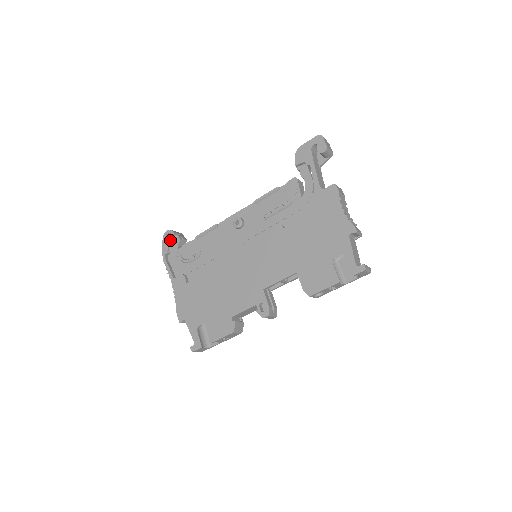
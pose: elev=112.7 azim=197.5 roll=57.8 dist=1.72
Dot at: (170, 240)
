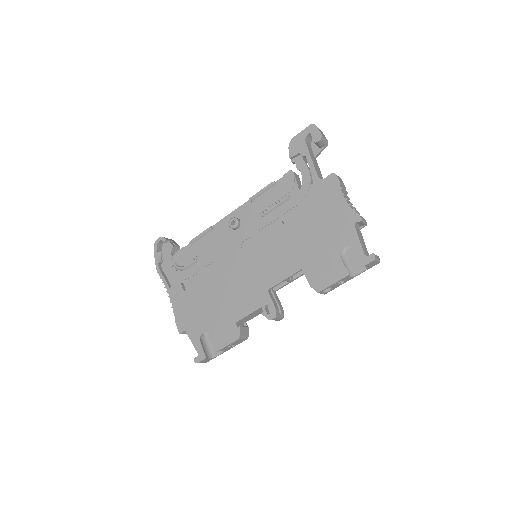
Dot at: (162, 248)
